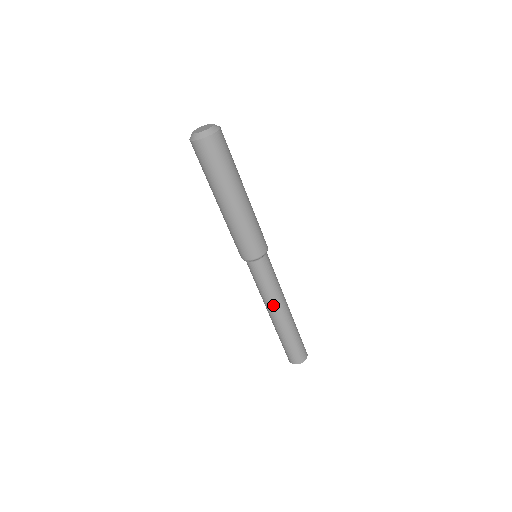
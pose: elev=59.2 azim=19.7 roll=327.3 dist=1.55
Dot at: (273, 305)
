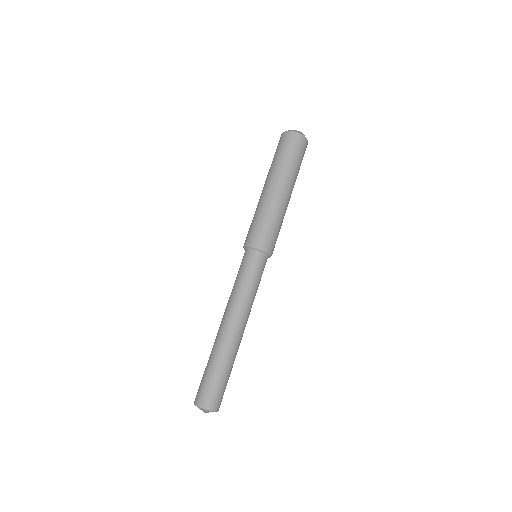
Dot at: (240, 311)
